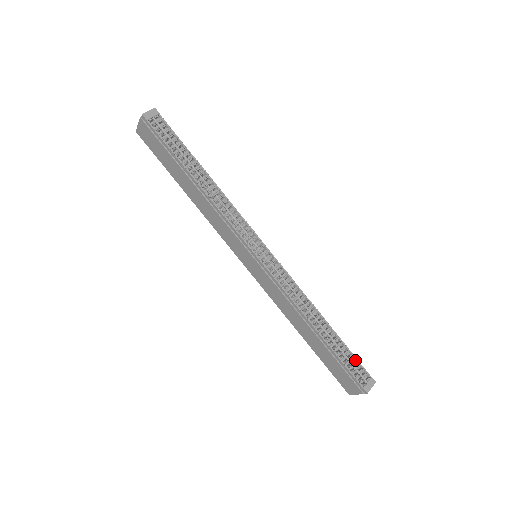
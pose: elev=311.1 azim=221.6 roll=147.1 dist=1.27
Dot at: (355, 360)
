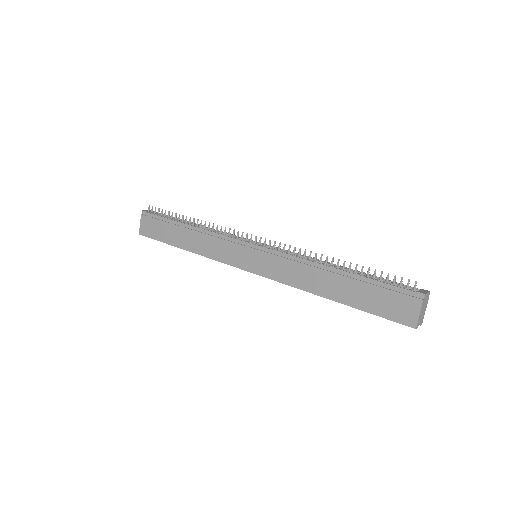
Dot at: occluded
